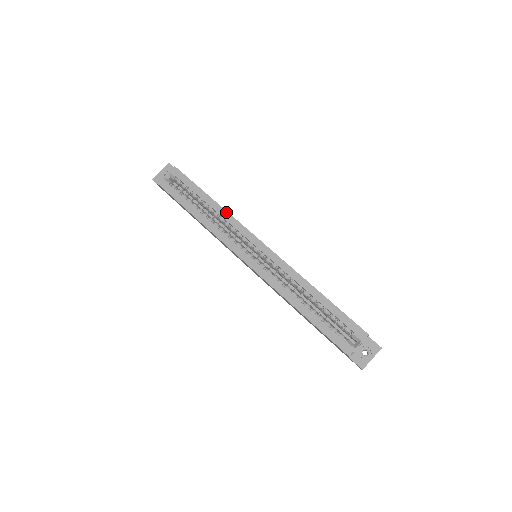
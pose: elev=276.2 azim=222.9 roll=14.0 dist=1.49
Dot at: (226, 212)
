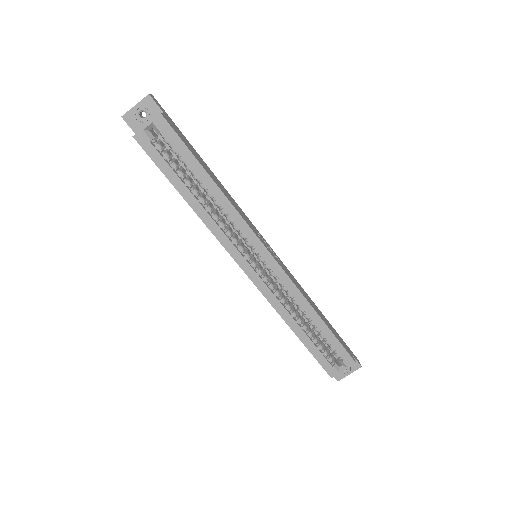
Dot at: (230, 205)
